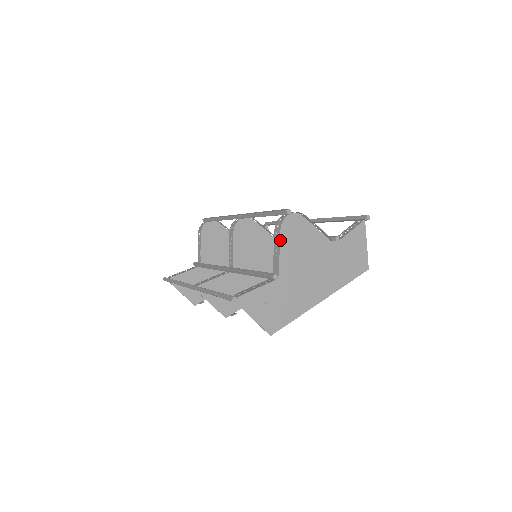
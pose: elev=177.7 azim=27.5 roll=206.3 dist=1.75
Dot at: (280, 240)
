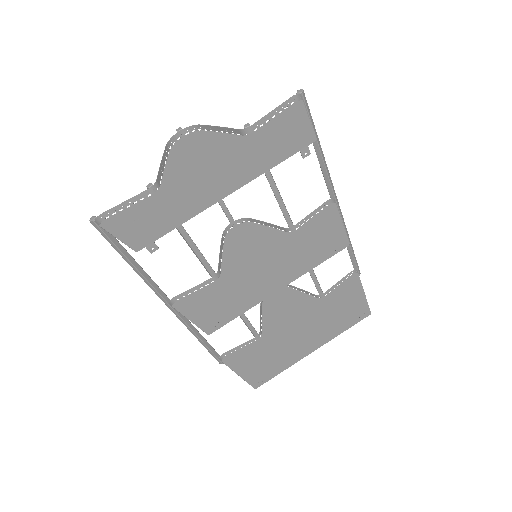
Dot at: (171, 159)
